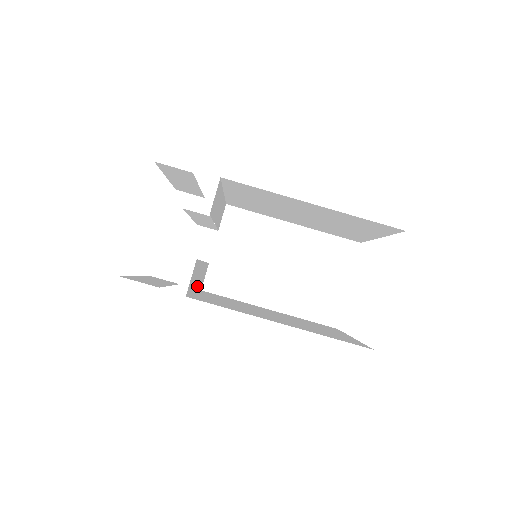
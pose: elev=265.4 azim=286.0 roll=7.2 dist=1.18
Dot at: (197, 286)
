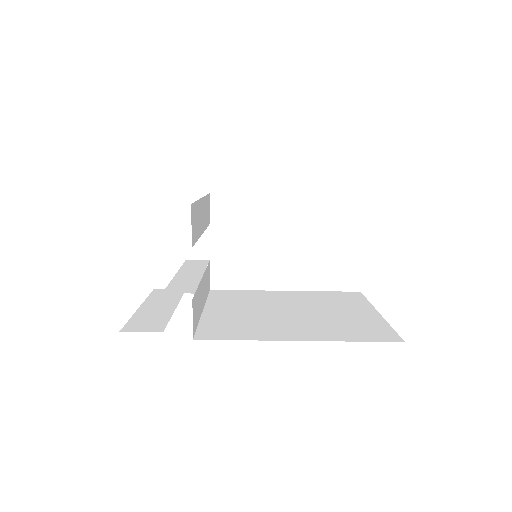
Dot at: (203, 300)
